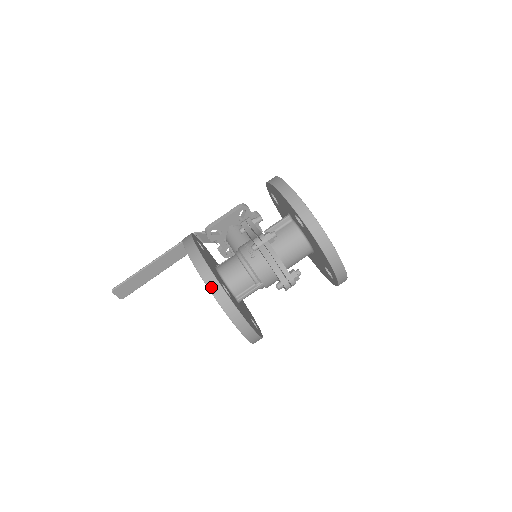
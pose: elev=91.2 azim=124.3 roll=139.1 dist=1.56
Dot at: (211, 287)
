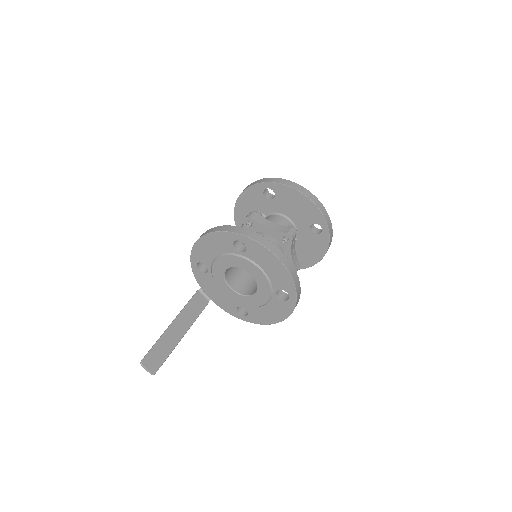
Dot at: (231, 230)
